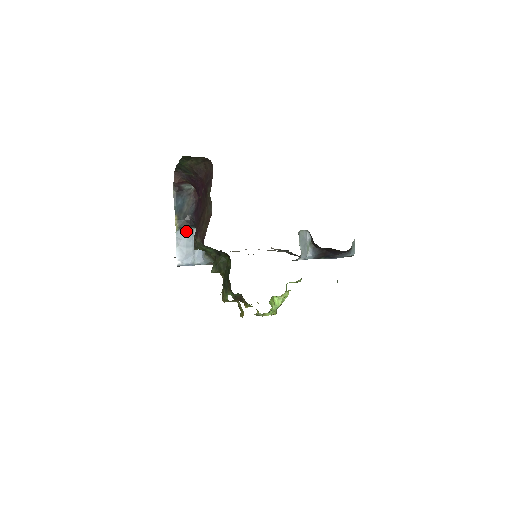
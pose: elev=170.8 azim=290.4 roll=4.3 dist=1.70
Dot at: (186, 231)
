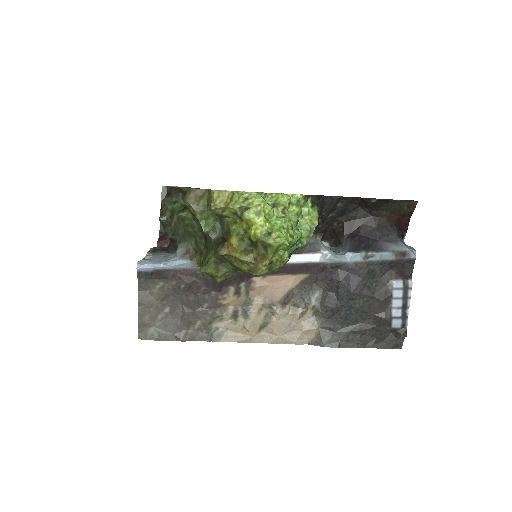
Dot at: occluded
